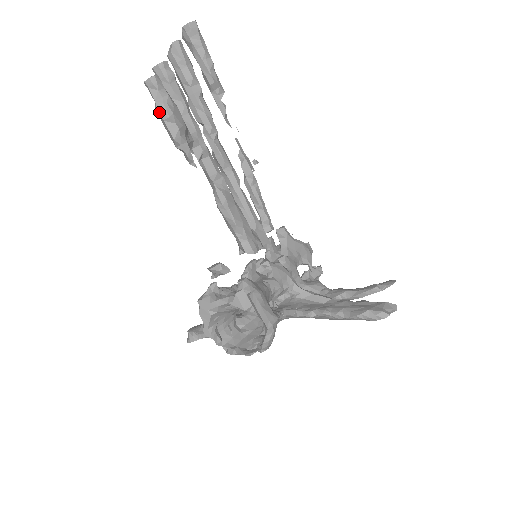
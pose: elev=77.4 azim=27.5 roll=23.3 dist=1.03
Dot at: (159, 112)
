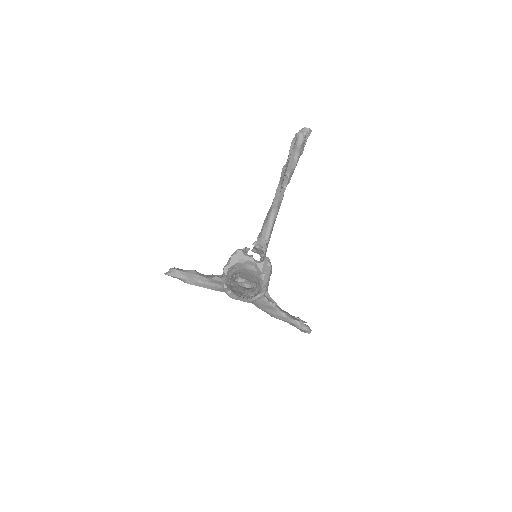
Dot at: (295, 153)
